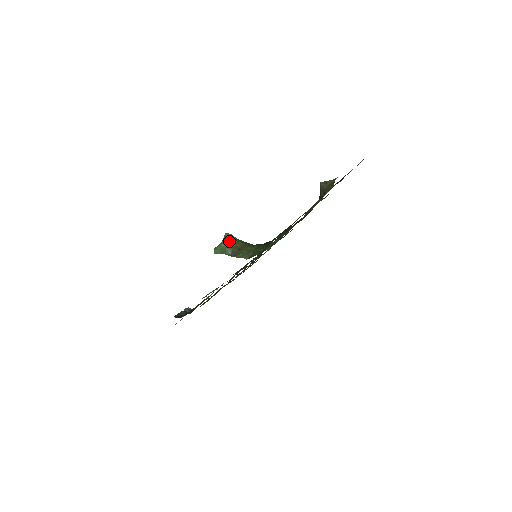
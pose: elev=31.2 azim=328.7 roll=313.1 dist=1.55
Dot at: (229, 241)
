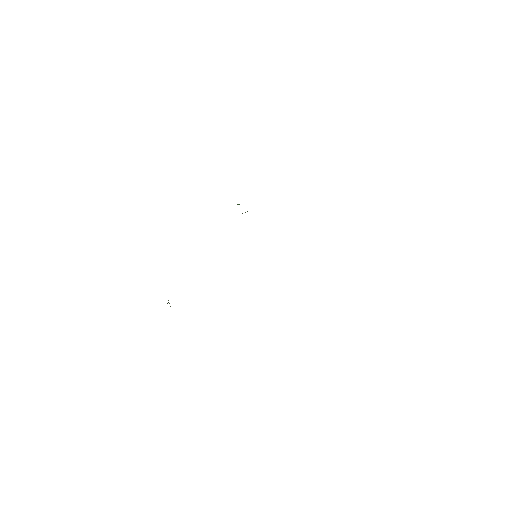
Dot at: occluded
